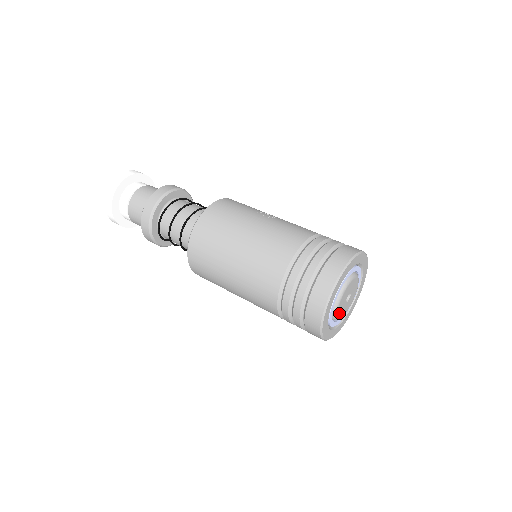
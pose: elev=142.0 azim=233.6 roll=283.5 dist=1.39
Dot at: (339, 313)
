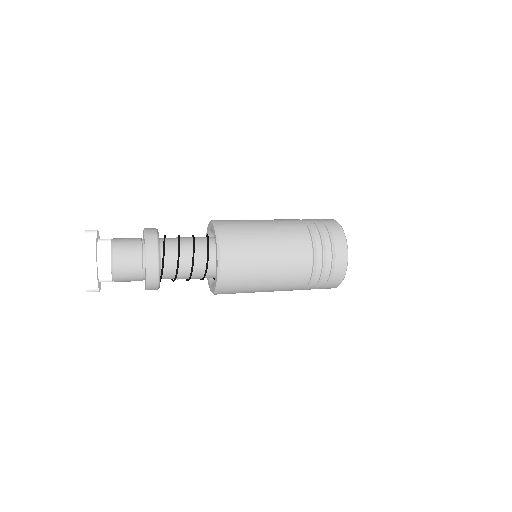
Dot at: occluded
